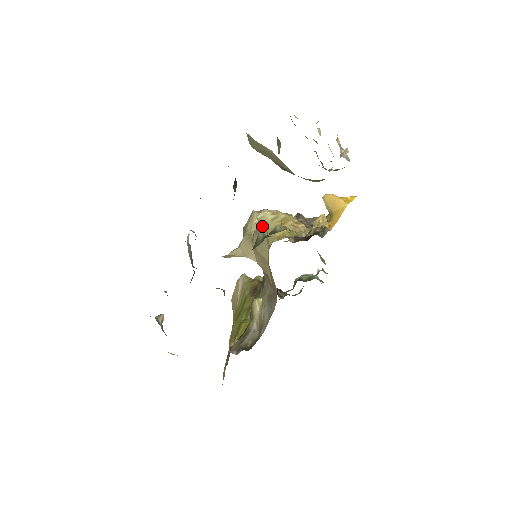
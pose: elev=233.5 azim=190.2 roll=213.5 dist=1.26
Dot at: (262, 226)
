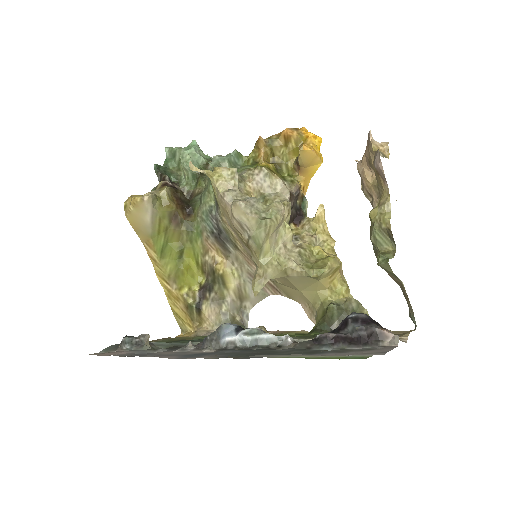
Dot at: (316, 279)
